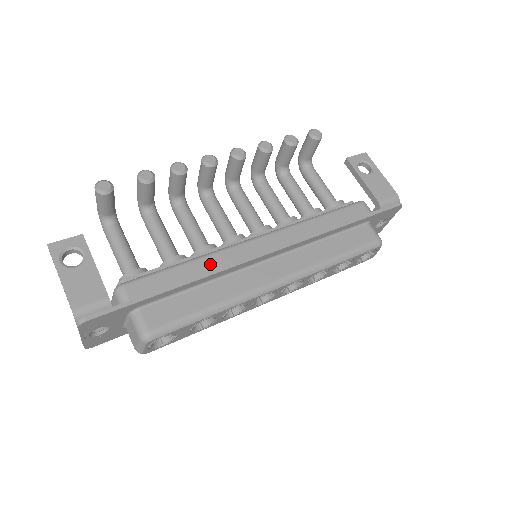
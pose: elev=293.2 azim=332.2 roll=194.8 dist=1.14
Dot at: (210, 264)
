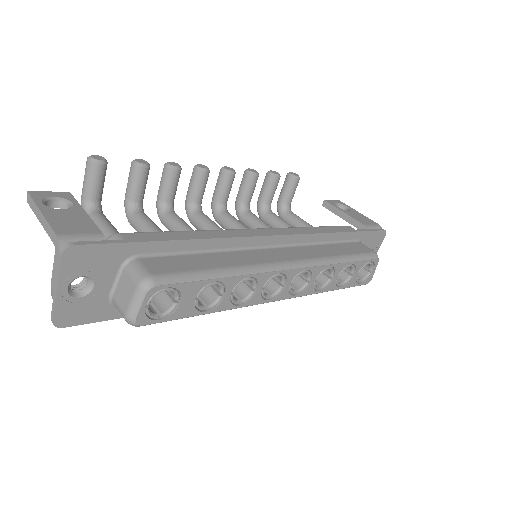
Dot at: (214, 235)
